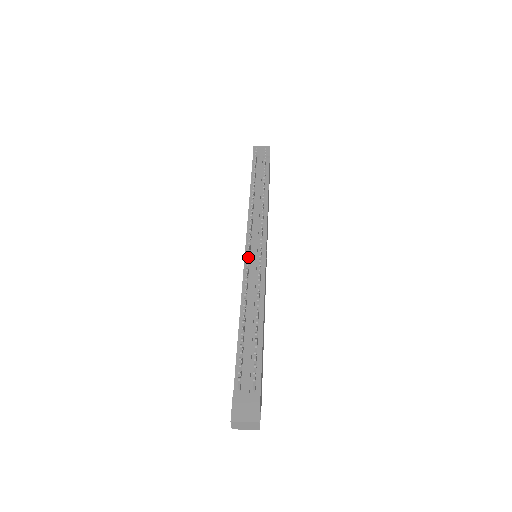
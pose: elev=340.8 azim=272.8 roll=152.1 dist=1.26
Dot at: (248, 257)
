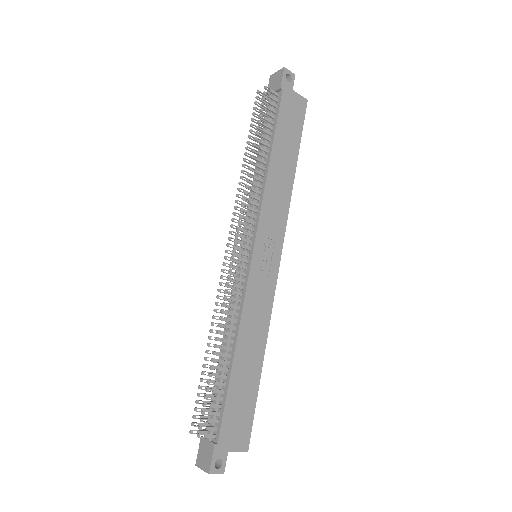
Dot at: (221, 278)
